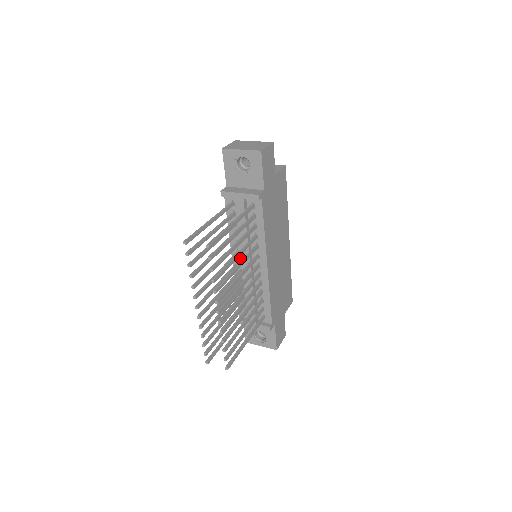
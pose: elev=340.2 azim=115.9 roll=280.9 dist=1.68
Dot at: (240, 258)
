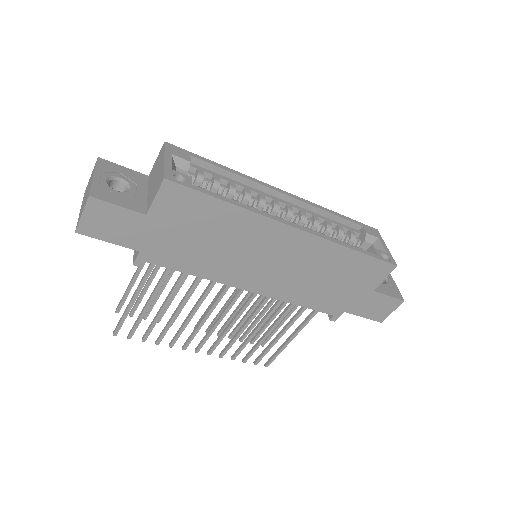
Dot at: occluded
